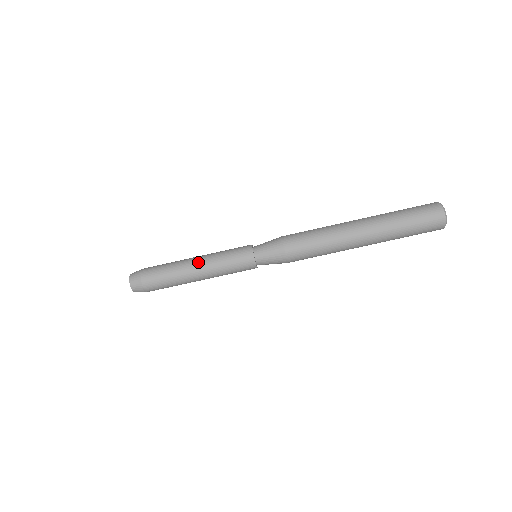
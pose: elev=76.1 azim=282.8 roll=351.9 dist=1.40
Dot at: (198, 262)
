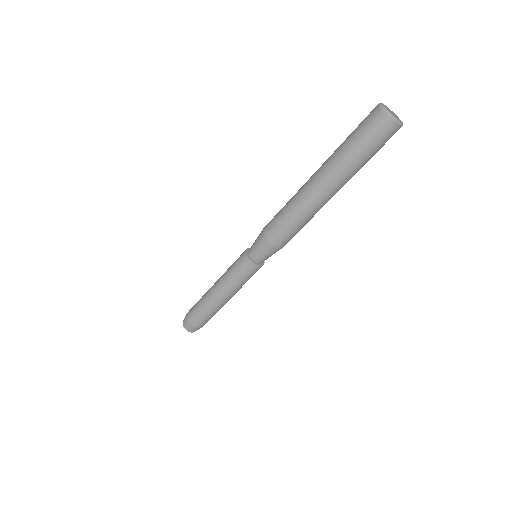
Dot at: (224, 296)
